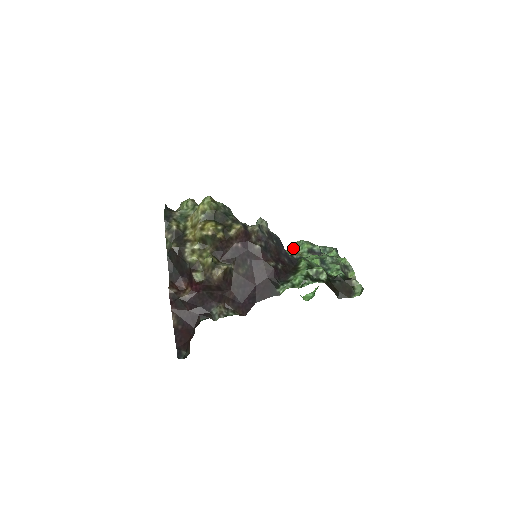
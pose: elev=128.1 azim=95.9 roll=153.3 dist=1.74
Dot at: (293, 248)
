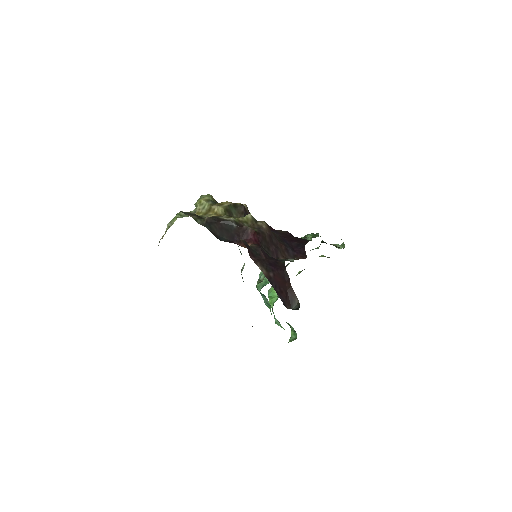
Dot at: (262, 275)
